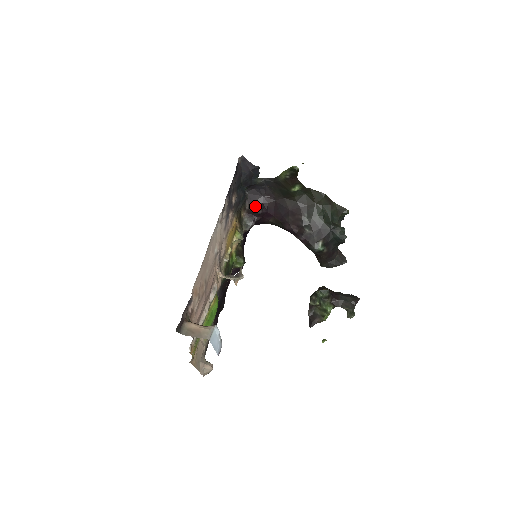
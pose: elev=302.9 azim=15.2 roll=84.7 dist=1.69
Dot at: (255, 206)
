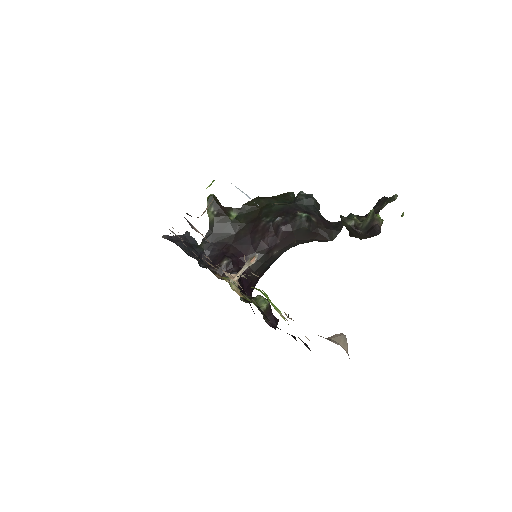
Dot at: (221, 262)
